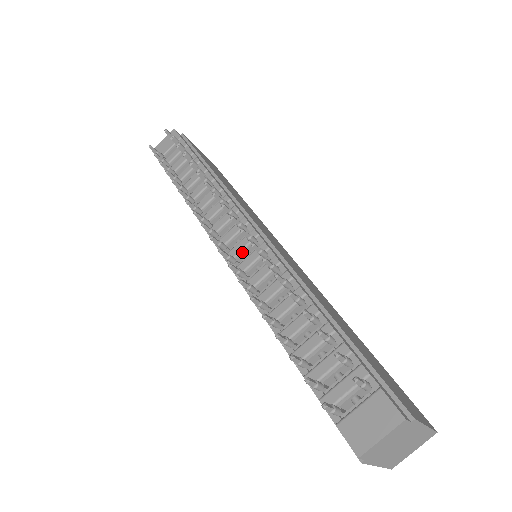
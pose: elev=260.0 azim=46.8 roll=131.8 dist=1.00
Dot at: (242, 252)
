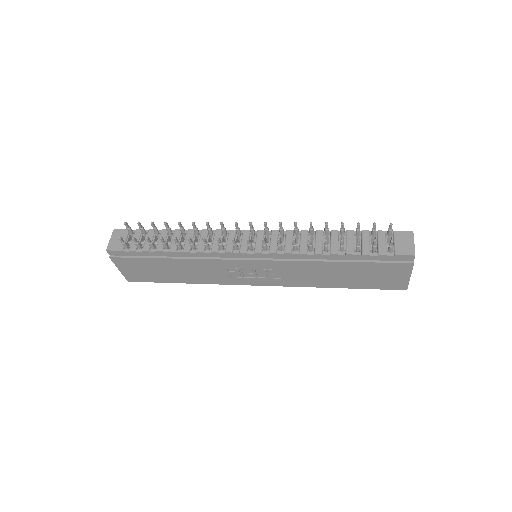
Dot at: occluded
